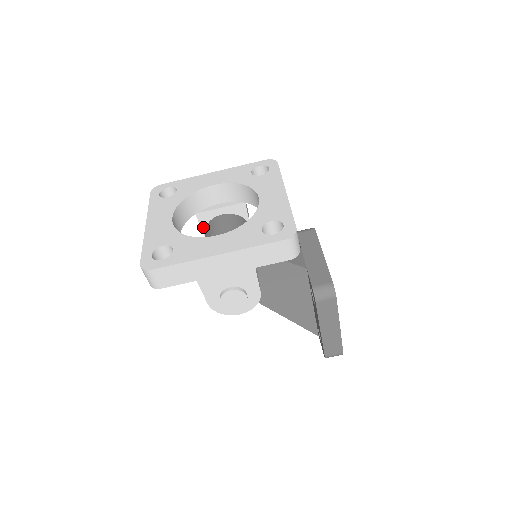
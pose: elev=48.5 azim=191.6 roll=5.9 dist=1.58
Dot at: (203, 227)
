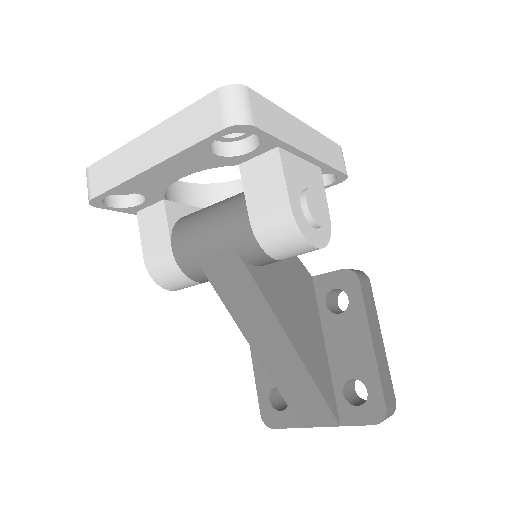
Dot at: (170, 226)
